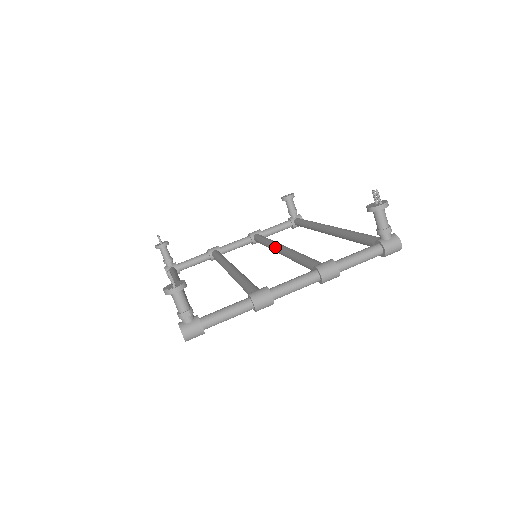
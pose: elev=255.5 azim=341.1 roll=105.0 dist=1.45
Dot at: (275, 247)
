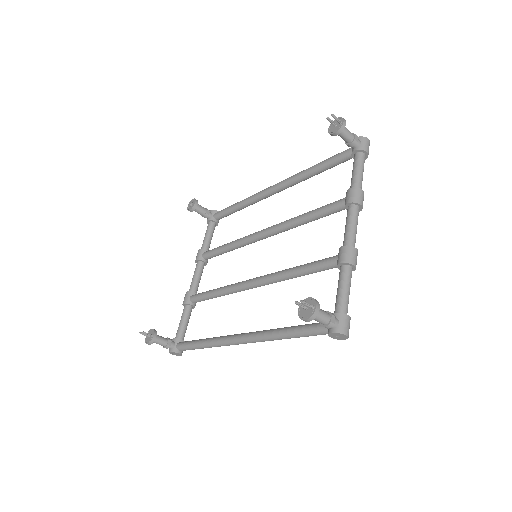
Dot at: (254, 238)
